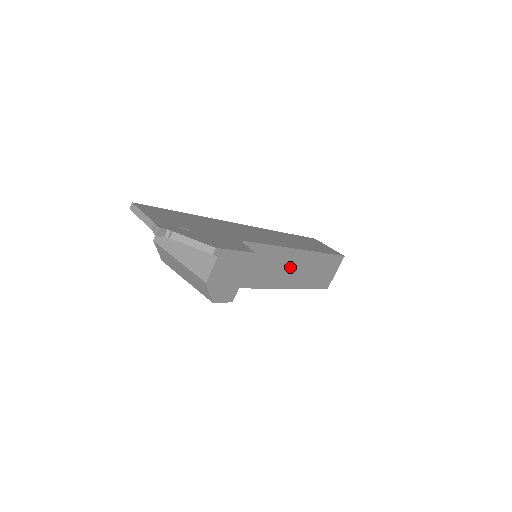
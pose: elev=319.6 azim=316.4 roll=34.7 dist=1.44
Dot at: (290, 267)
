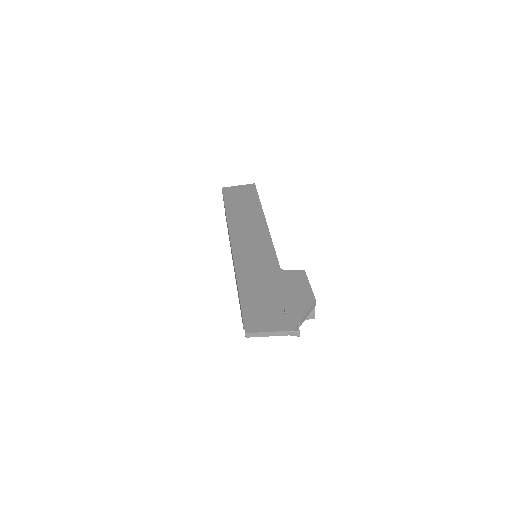
Dot at: occluded
